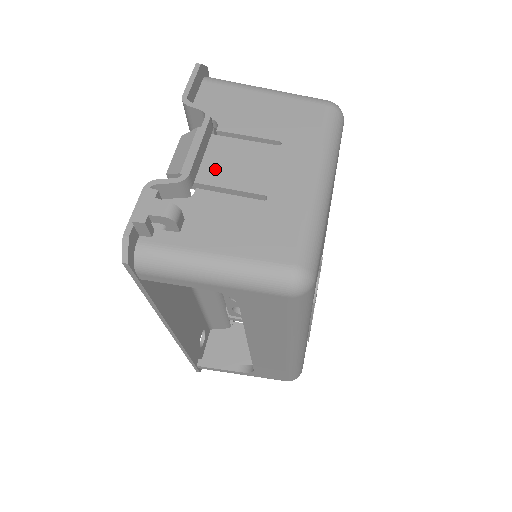
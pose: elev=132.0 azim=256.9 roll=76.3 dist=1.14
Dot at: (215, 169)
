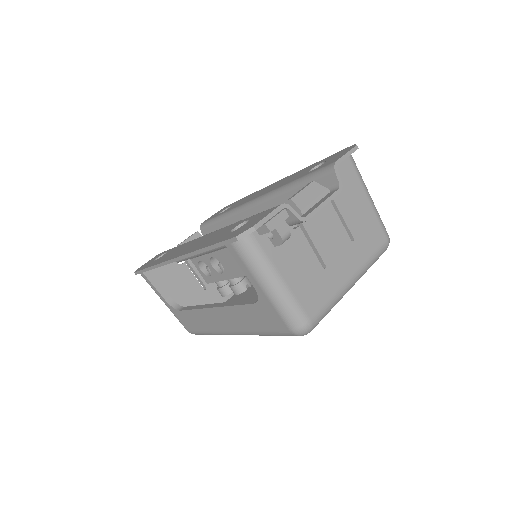
Dot at: (316, 223)
